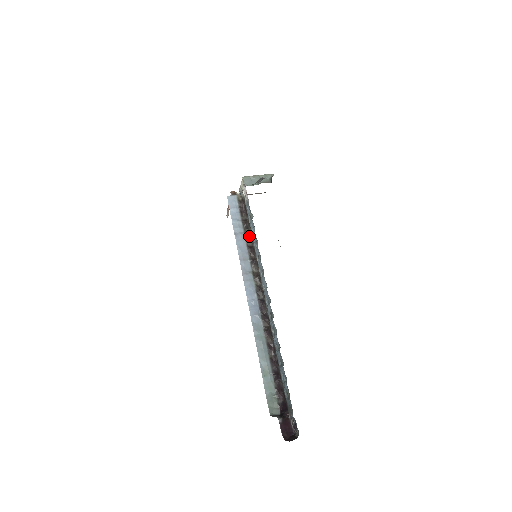
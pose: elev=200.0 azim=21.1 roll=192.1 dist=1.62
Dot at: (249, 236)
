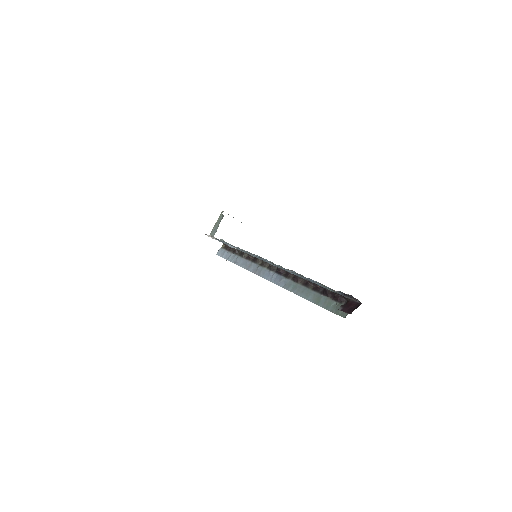
Dot at: (242, 253)
